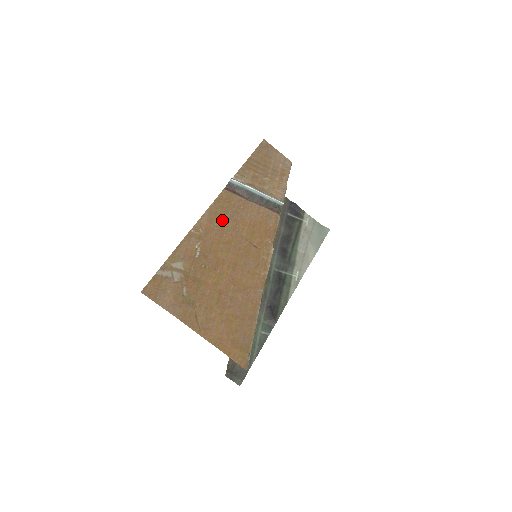
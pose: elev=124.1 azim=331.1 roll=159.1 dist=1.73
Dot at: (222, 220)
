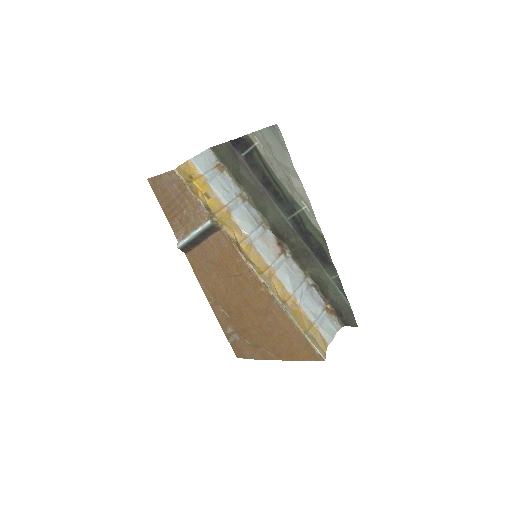
Dot at: (209, 278)
